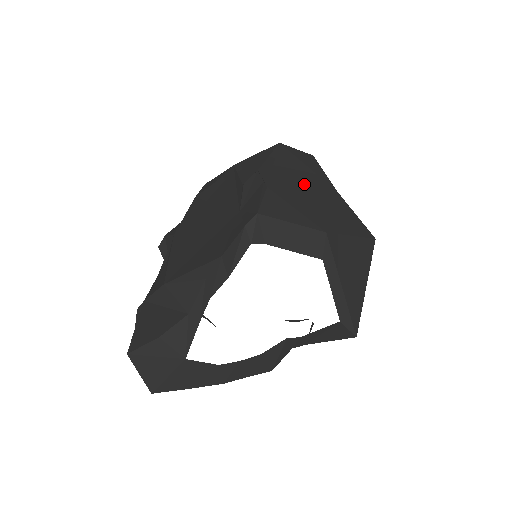
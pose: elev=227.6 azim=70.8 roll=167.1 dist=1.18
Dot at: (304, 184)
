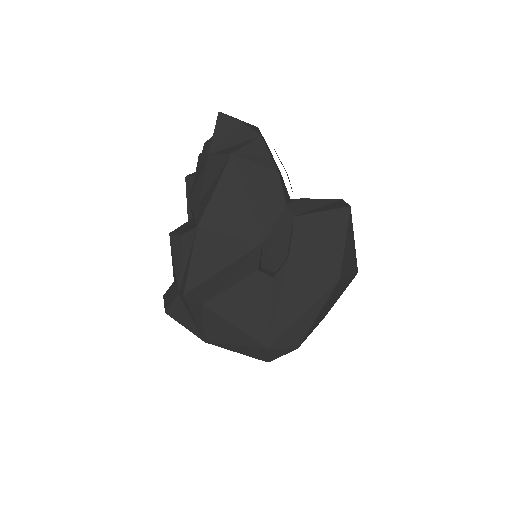
Dot at: occluded
